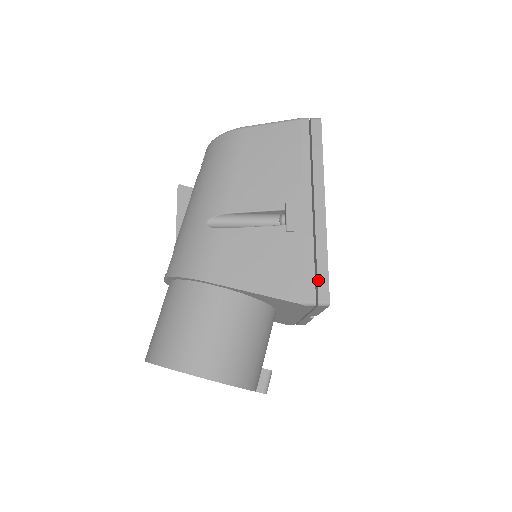
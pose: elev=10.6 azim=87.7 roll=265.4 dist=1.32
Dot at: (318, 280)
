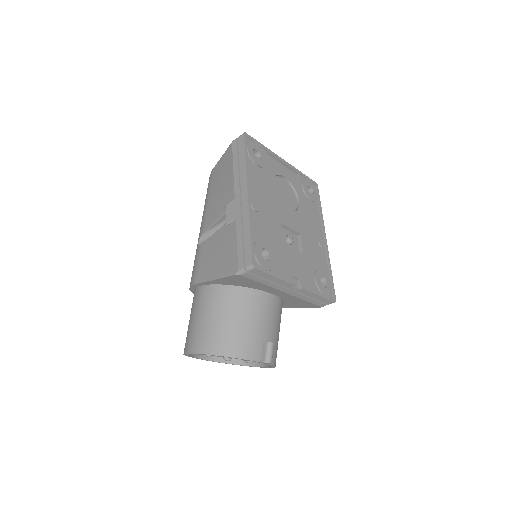
Dot at: (245, 251)
